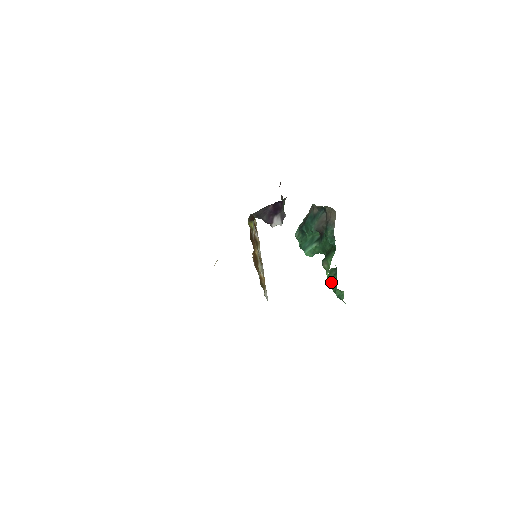
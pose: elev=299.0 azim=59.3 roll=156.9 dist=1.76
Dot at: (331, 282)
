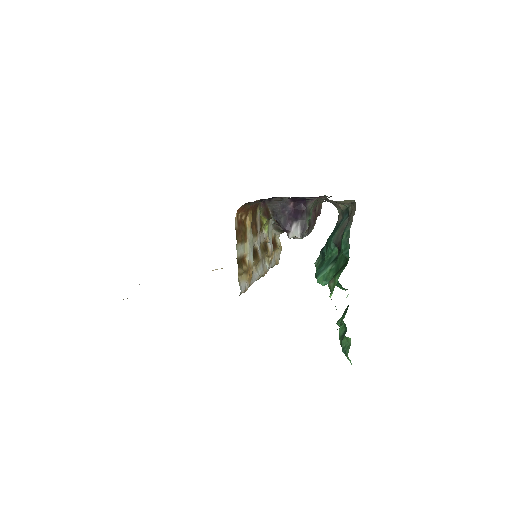
Dot at: (338, 323)
